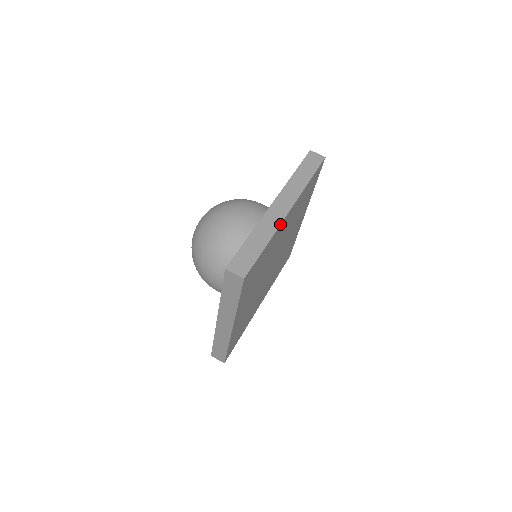
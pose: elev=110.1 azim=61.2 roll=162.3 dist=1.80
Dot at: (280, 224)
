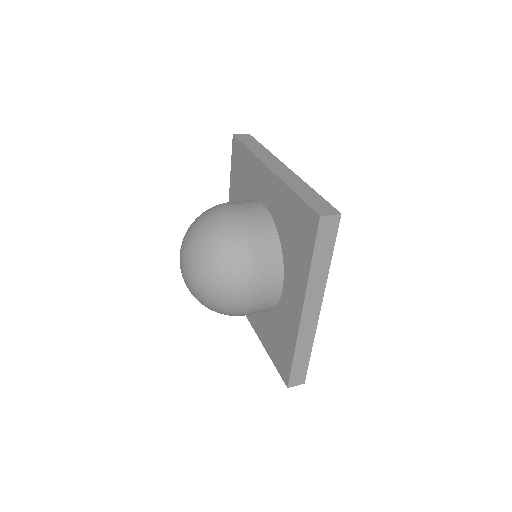
Dot at: (297, 176)
